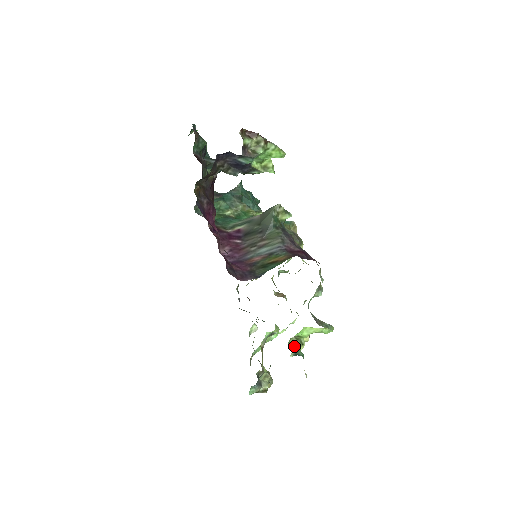
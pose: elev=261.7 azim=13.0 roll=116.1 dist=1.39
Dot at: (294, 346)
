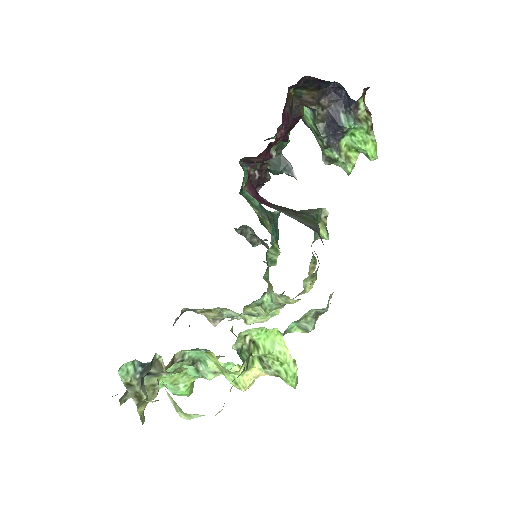
Dot at: occluded
